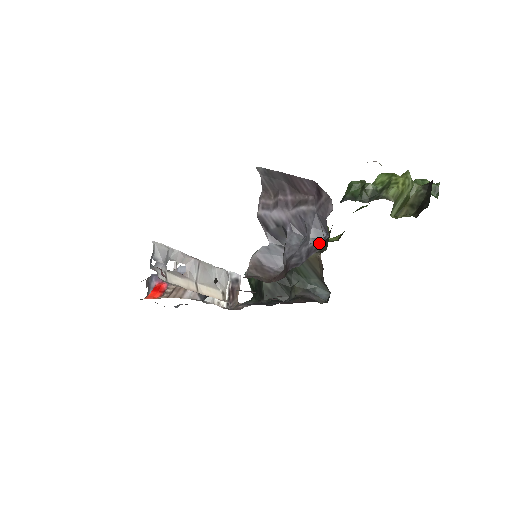
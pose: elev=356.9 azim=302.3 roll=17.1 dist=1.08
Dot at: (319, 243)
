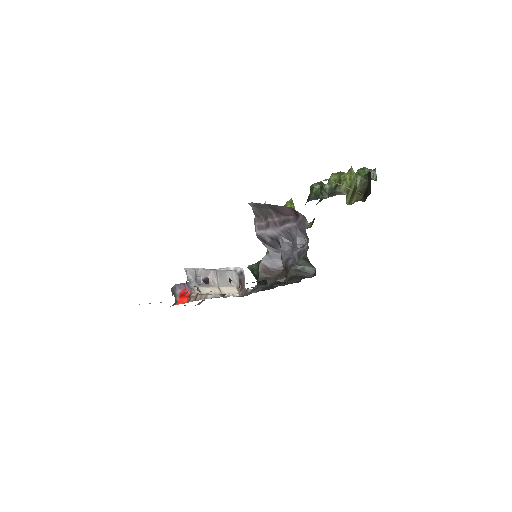
Dot at: (304, 248)
